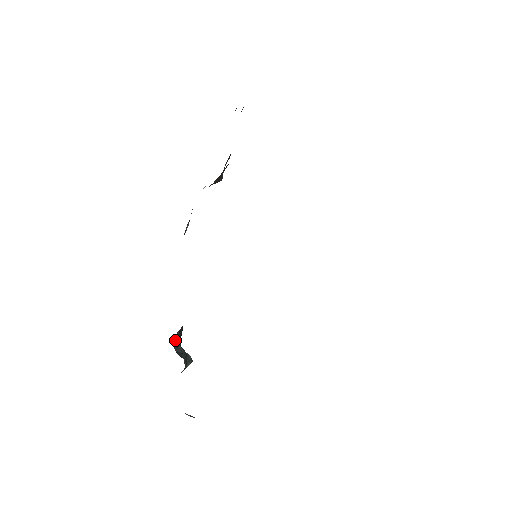
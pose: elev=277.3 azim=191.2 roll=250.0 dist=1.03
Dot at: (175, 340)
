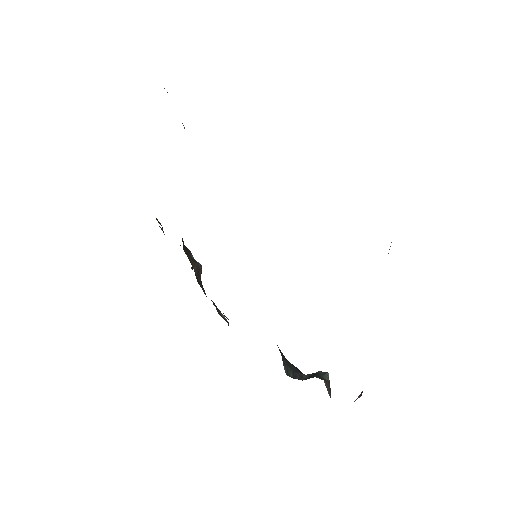
Dot at: (293, 375)
